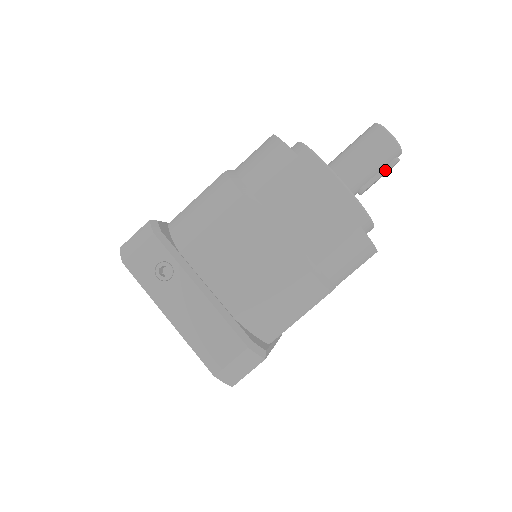
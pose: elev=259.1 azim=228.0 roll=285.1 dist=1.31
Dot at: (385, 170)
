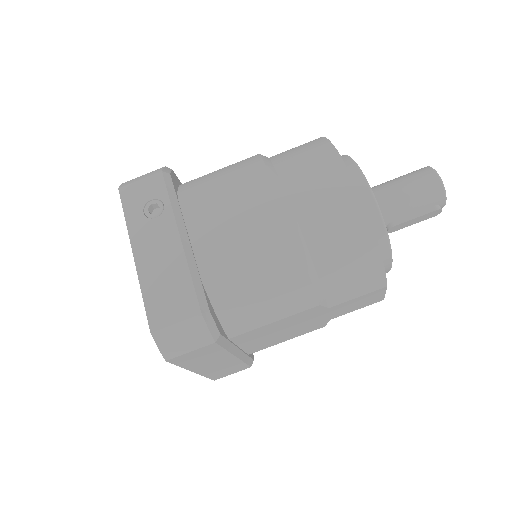
Dot at: (422, 213)
